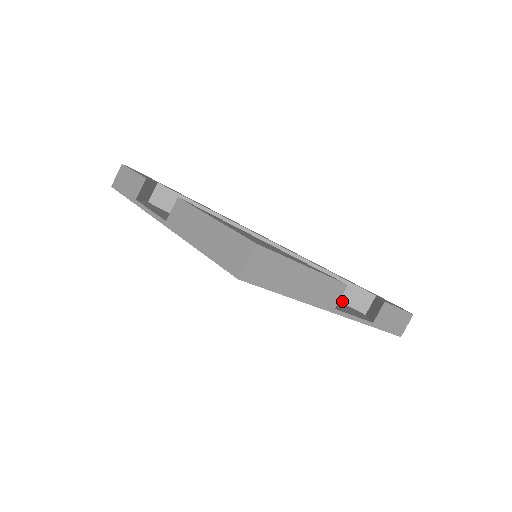
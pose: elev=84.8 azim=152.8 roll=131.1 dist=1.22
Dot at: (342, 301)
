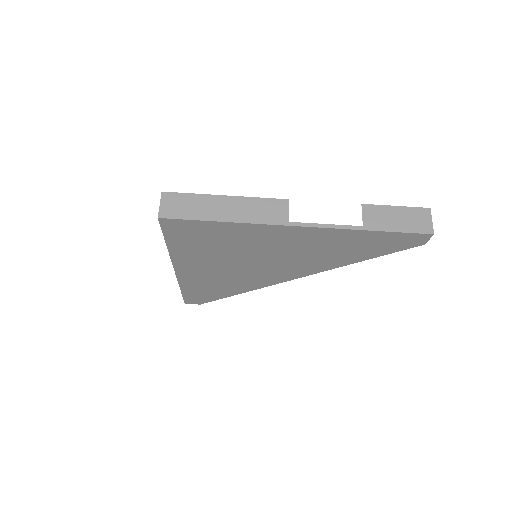
Dot at: occluded
